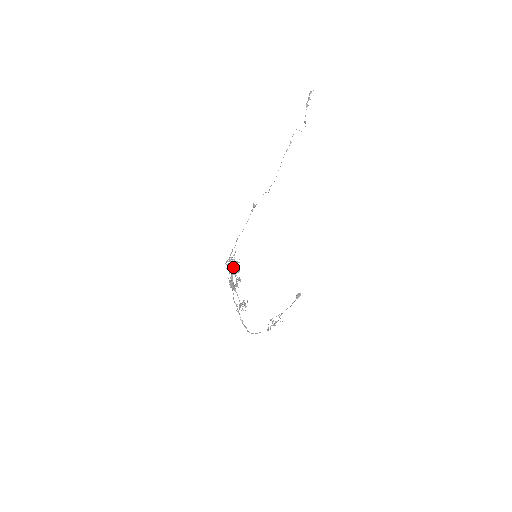
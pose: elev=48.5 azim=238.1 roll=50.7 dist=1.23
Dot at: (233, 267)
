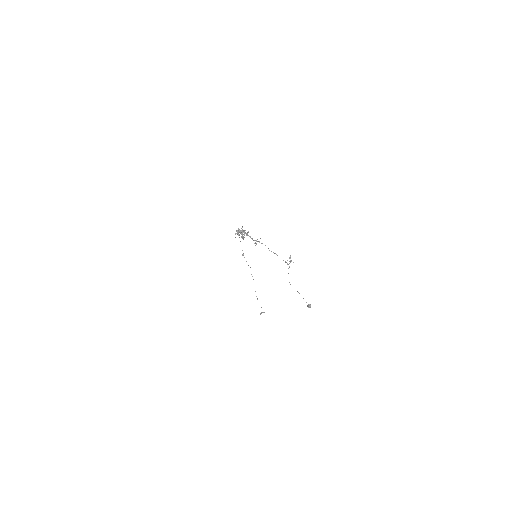
Dot at: occluded
